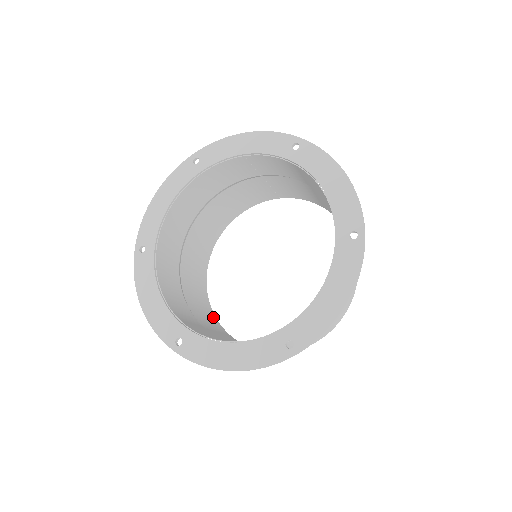
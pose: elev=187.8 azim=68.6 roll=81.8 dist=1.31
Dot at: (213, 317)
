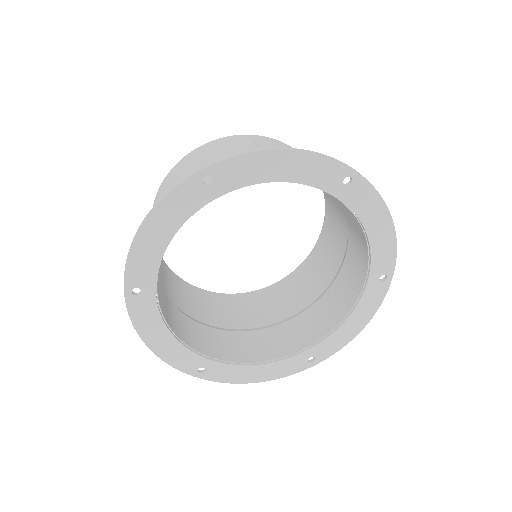
Dot at: (171, 273)
